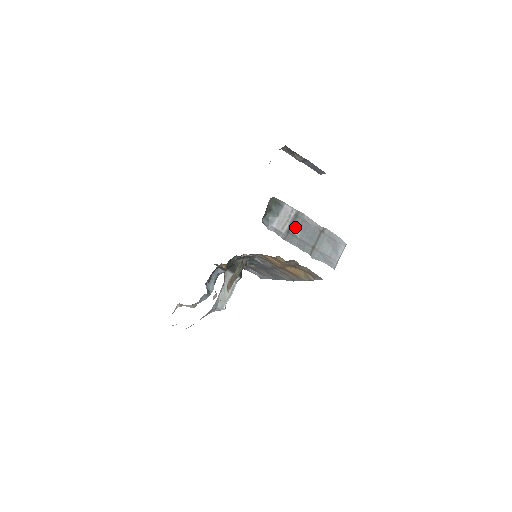
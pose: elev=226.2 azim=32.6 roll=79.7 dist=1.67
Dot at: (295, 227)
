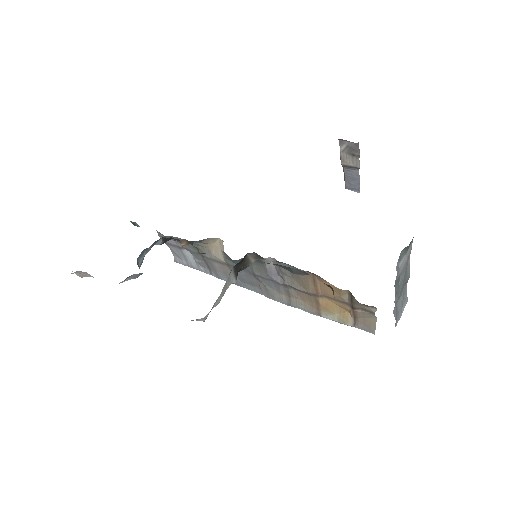
Dot at: (403, 271)
